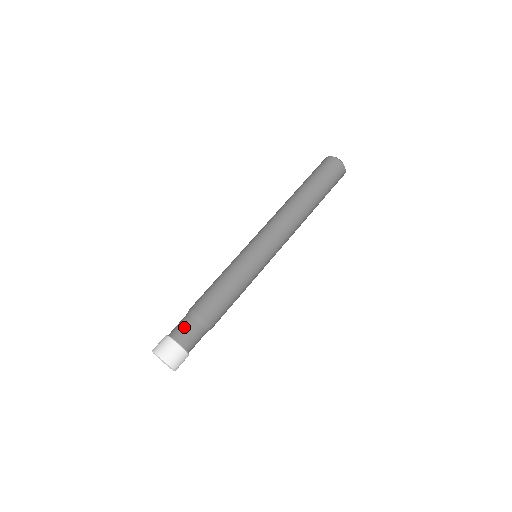
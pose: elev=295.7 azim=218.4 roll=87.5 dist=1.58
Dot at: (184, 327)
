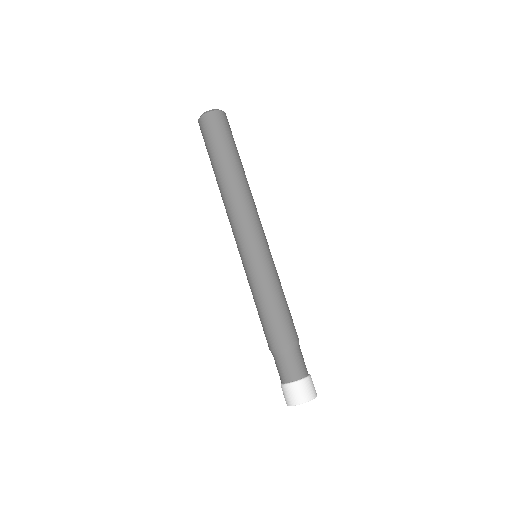
Dot at: (287, 366)
